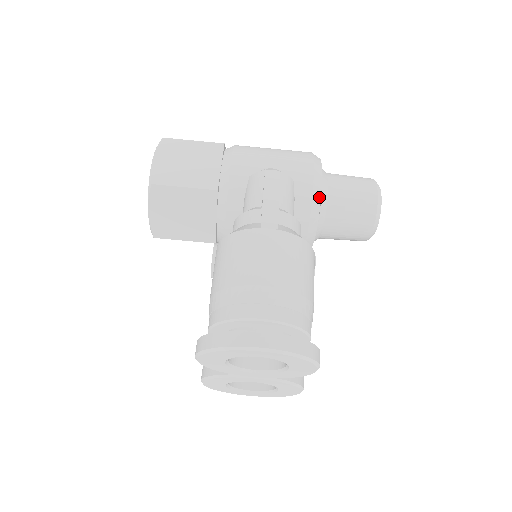
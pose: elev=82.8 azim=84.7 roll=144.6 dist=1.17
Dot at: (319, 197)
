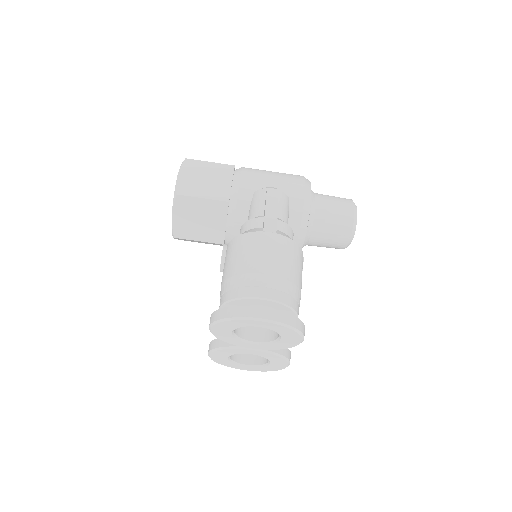
Dot at: (308, 211)
